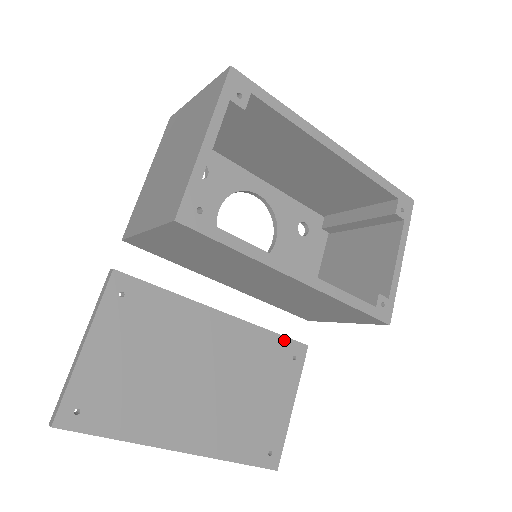
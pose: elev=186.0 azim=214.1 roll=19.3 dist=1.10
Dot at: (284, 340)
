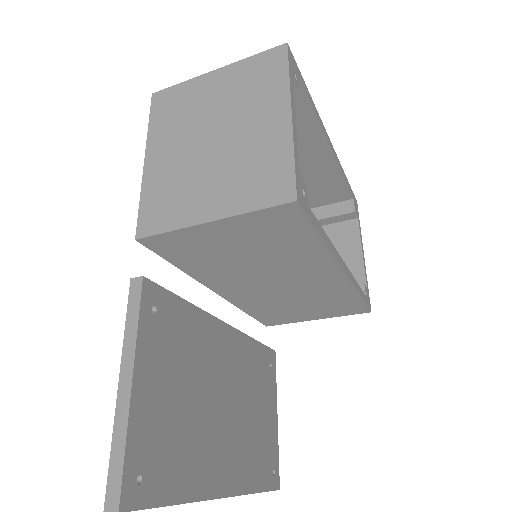
Dot at: (263, 348)
